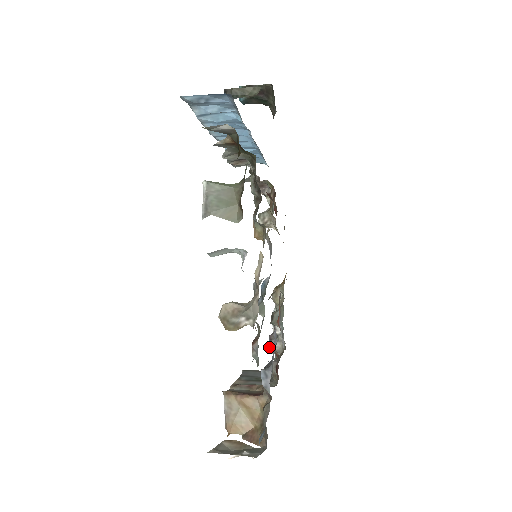
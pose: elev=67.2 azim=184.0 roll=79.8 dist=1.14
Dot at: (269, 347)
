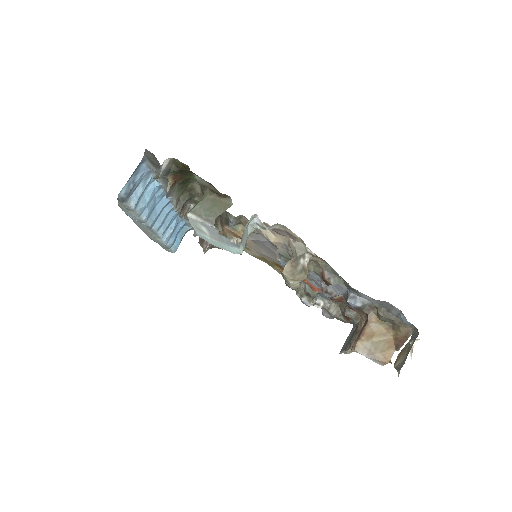
Dot at: (331, 296)
